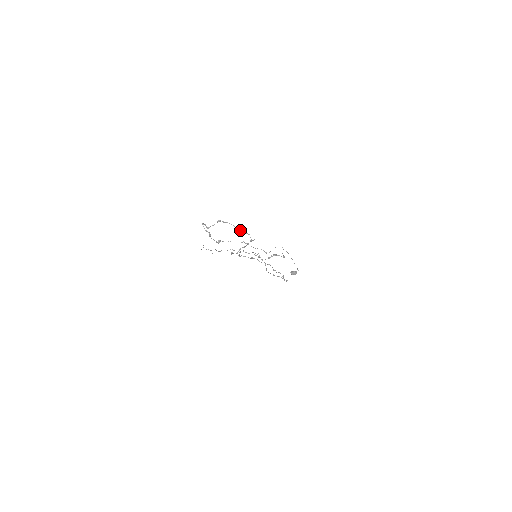
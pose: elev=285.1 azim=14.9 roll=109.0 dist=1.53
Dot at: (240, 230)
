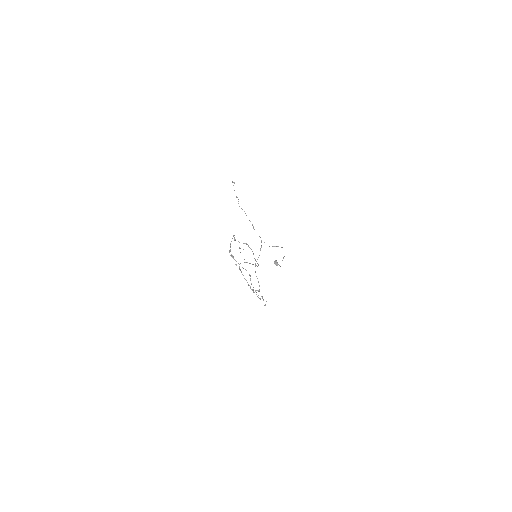
Dot at: (255, 259)
